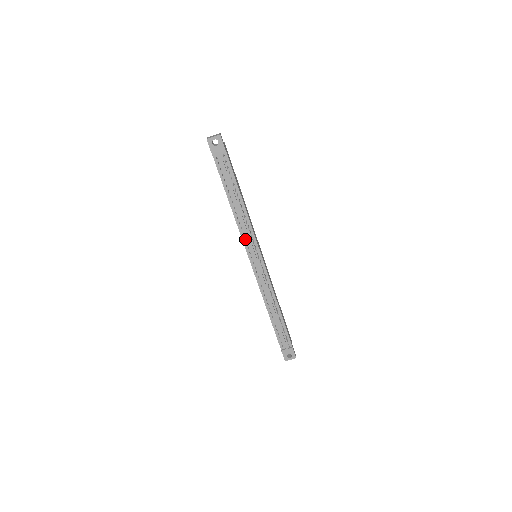
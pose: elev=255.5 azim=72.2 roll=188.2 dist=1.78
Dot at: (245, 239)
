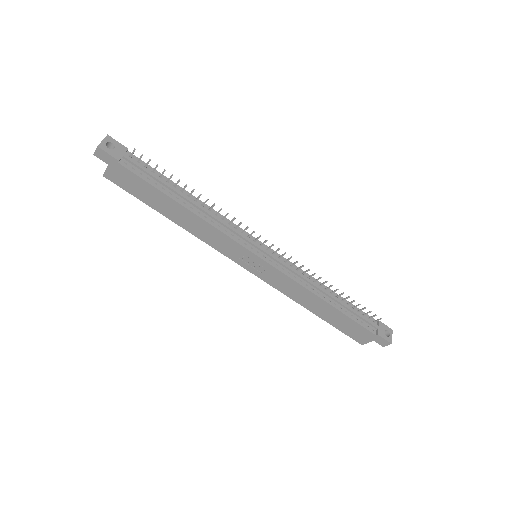
Dot at: (233, 236)
